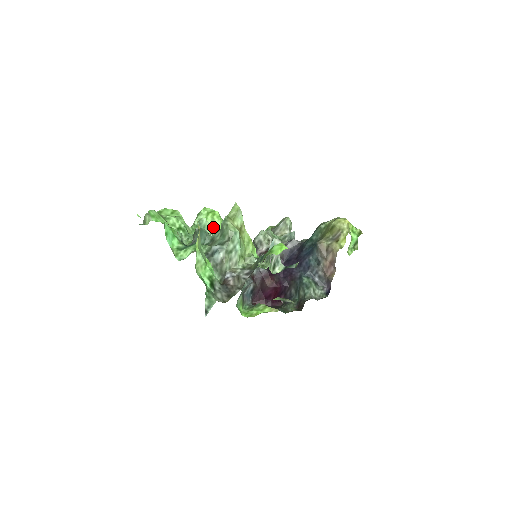
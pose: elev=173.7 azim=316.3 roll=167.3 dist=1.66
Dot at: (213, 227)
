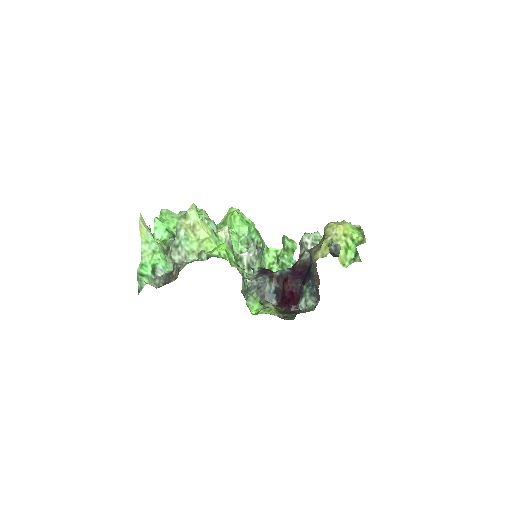
Dot at: (231, 226)
